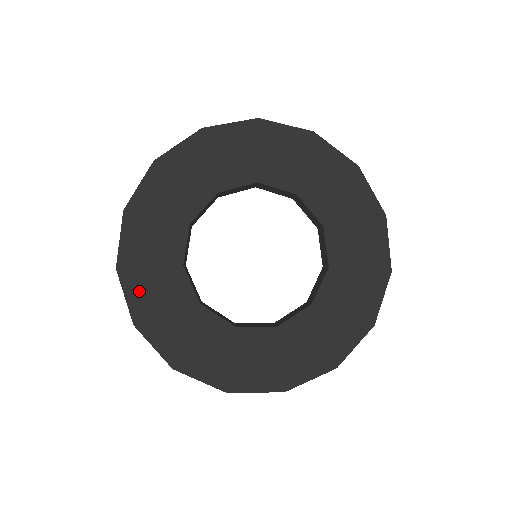
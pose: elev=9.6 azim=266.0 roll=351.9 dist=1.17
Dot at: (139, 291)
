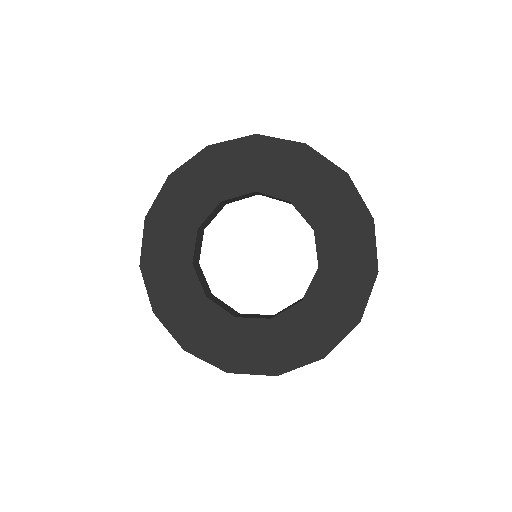
Dot at: (157, 285)
